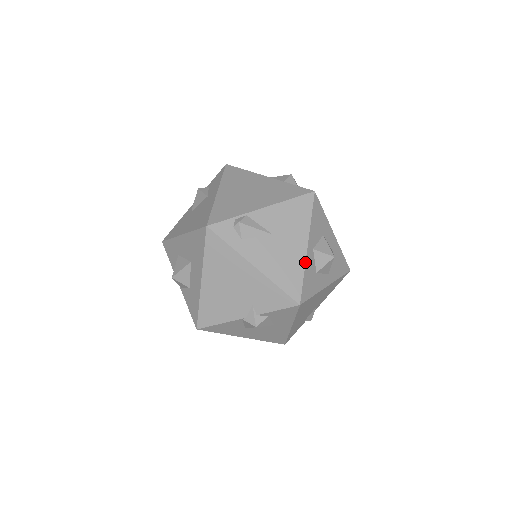
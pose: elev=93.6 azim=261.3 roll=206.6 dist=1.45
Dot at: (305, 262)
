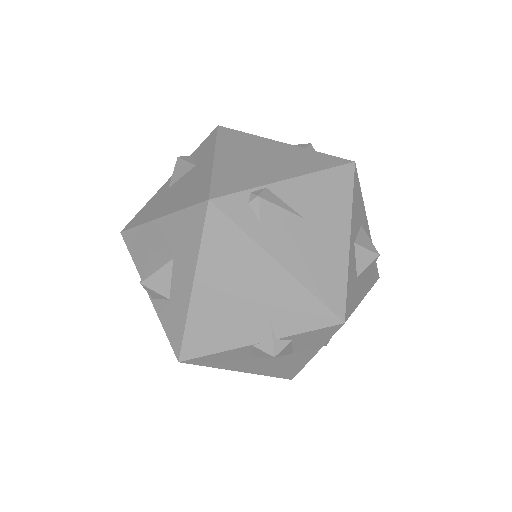
Dot at: (348, 260)
